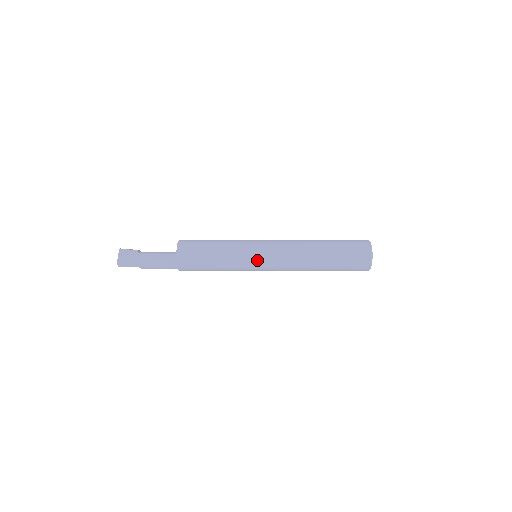
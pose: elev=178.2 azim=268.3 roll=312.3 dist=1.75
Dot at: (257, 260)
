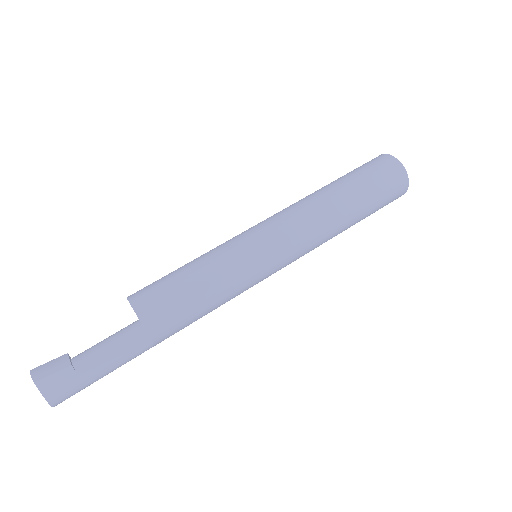
Dot at: (272, 272)
